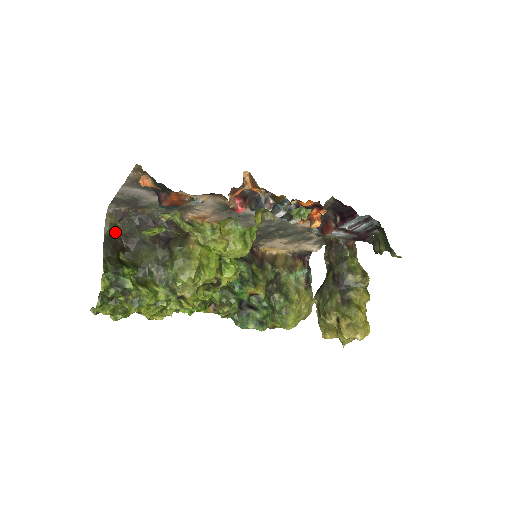
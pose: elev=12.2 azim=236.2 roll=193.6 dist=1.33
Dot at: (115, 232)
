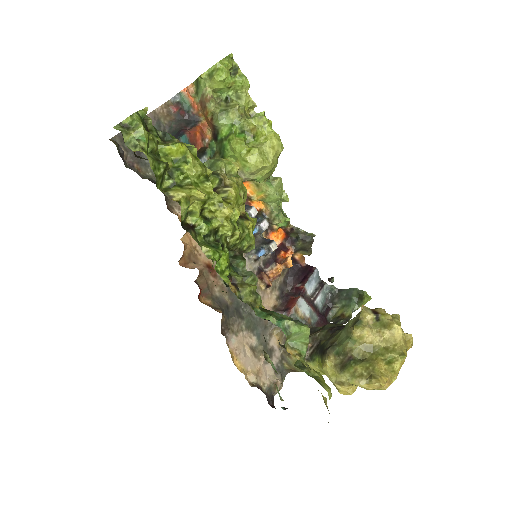
Dot at: occluded
